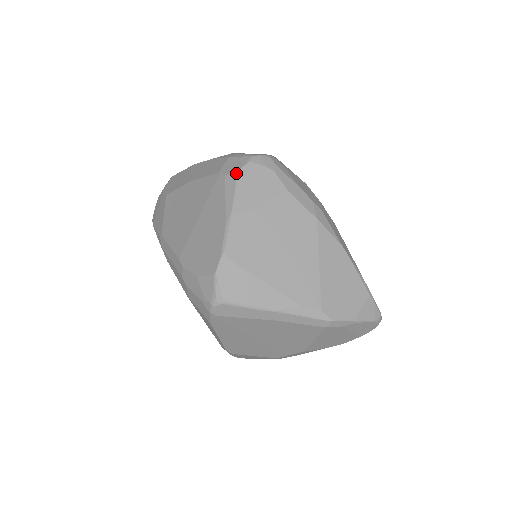
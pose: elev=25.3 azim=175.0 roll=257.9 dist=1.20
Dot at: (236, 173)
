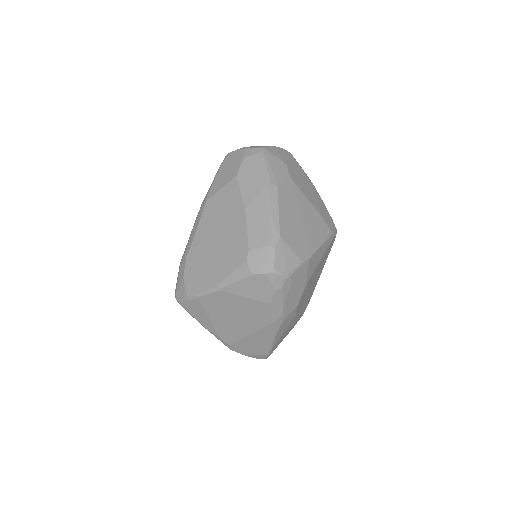
Dot at: (250, 272)
